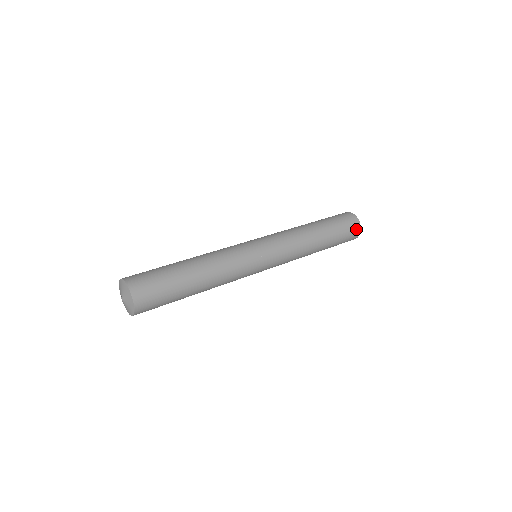
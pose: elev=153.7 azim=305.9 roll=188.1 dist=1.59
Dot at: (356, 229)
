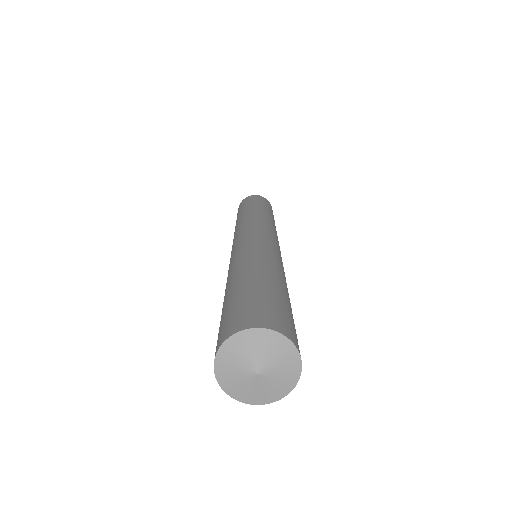
Dot at: occluded
